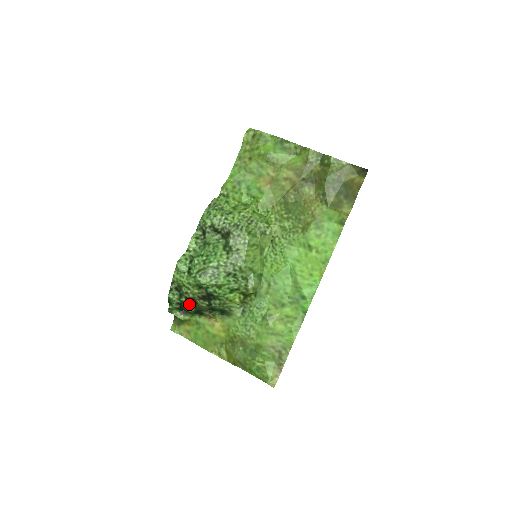
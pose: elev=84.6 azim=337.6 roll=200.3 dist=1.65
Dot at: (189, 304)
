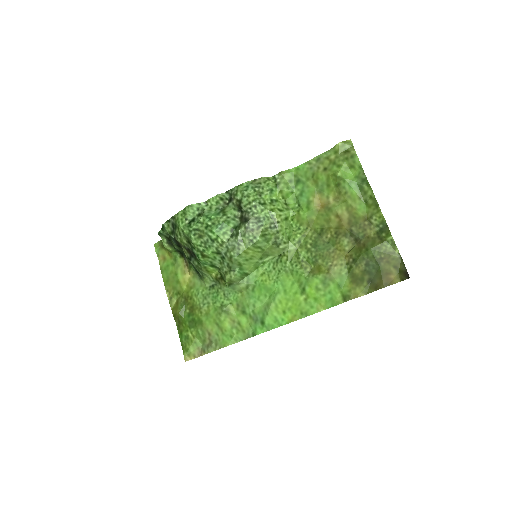
Dot at: (176, 243)
